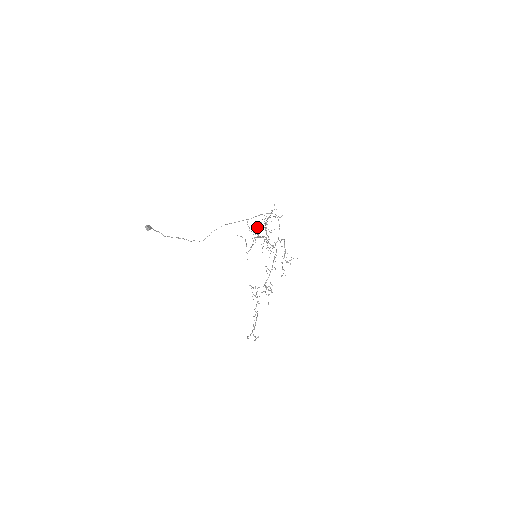
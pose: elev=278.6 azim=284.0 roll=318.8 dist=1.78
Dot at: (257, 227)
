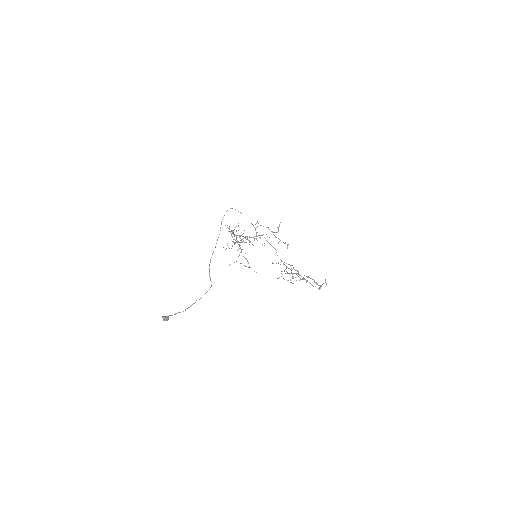
Dot at: occluded
